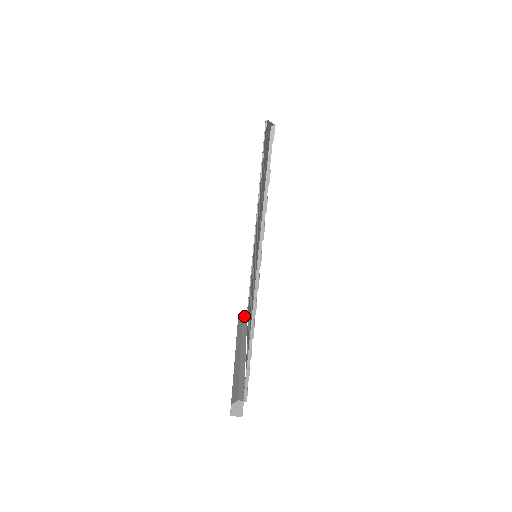
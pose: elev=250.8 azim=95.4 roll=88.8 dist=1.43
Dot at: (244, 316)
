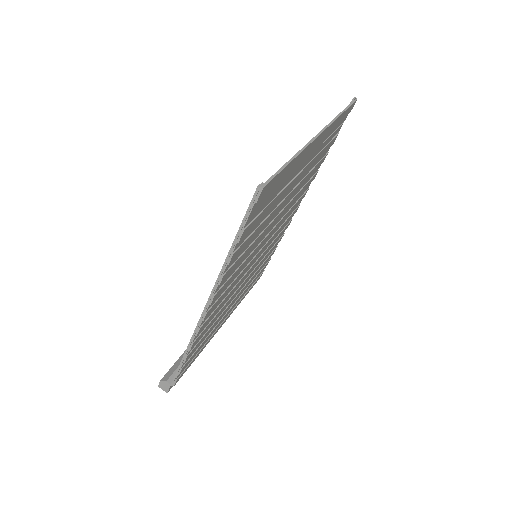
Dot at: occluded
